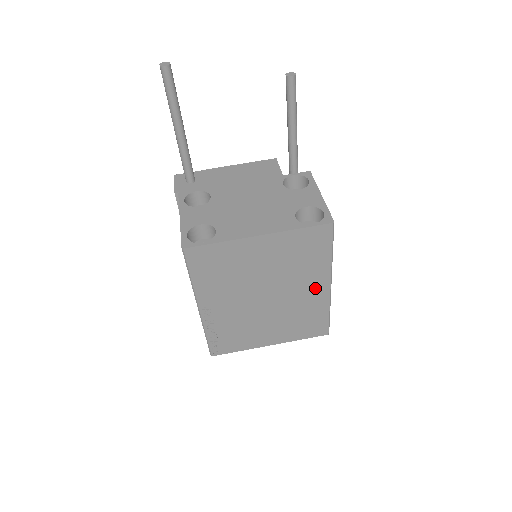
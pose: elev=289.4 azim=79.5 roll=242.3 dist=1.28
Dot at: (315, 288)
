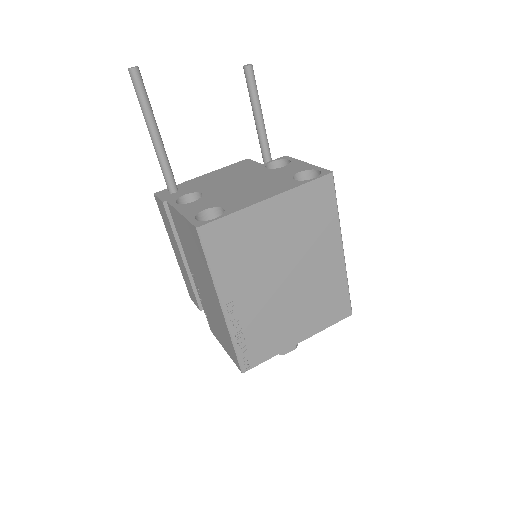
Dot at: (330, 256)
